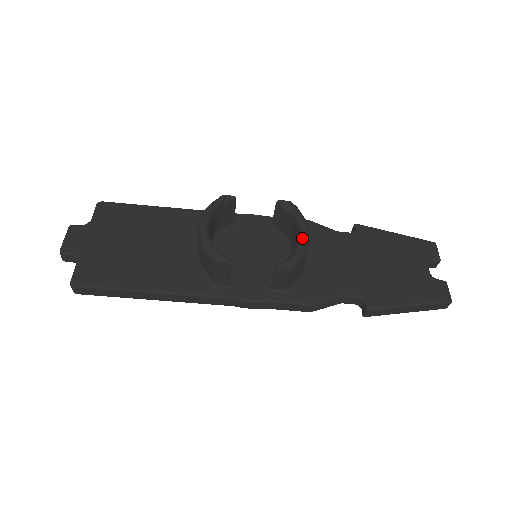
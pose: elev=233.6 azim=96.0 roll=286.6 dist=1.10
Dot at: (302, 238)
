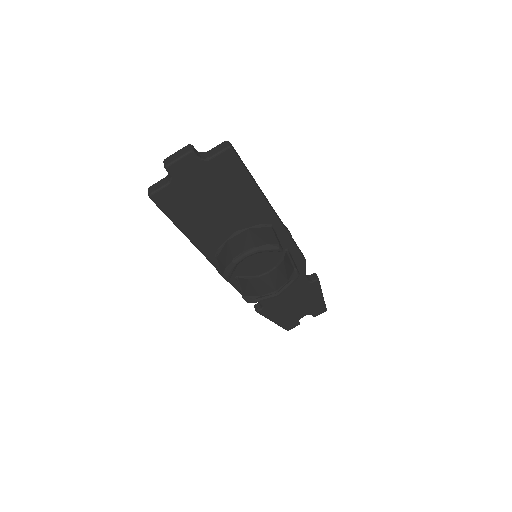
Dot at: (272, 297)
